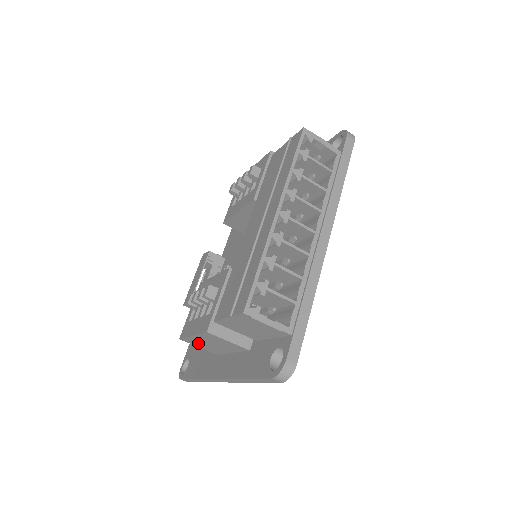
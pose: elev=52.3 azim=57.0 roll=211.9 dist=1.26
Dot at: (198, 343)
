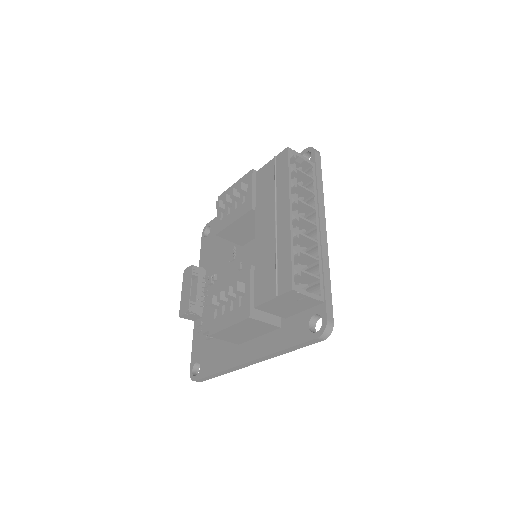
Dot at: (228, 335)
